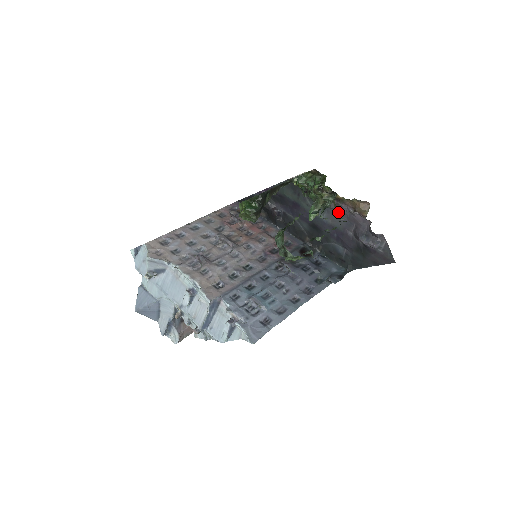
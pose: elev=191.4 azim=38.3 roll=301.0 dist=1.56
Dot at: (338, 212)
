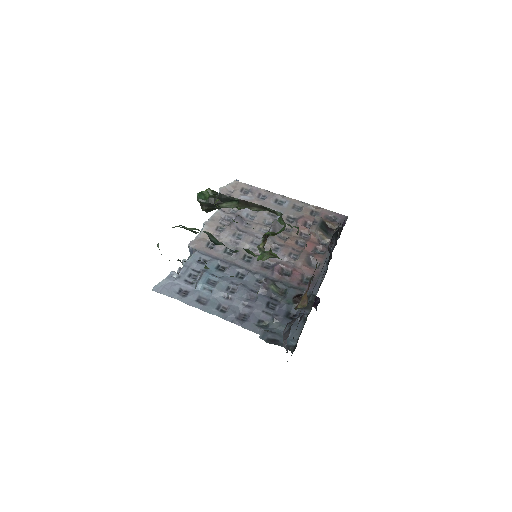
Dot at: occluded
